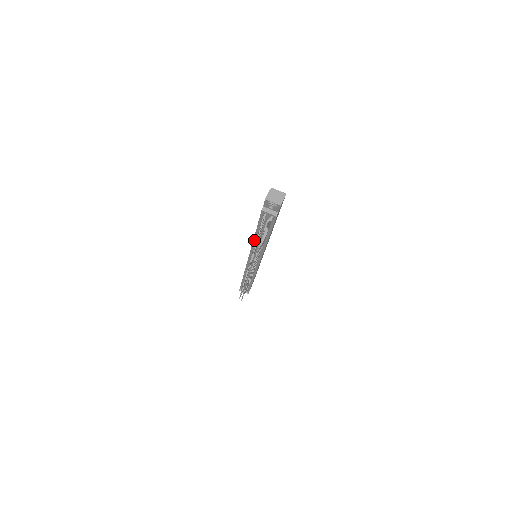
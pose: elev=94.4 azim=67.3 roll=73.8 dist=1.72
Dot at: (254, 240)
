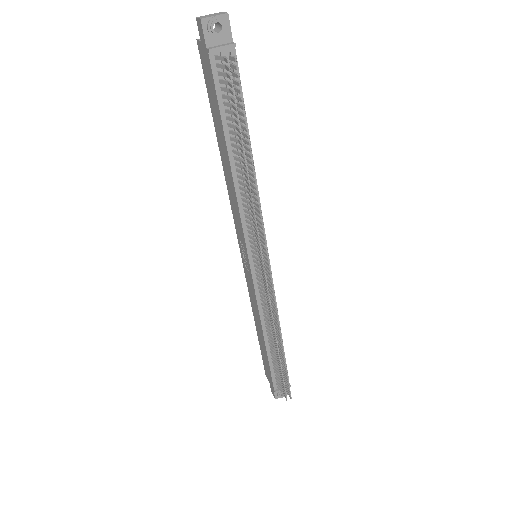
Dot at: (235, 184)
